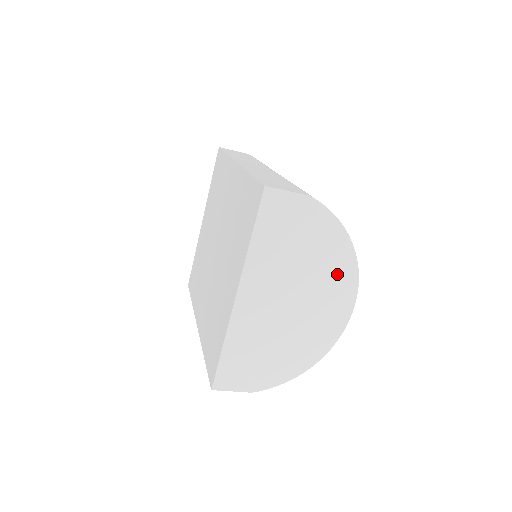
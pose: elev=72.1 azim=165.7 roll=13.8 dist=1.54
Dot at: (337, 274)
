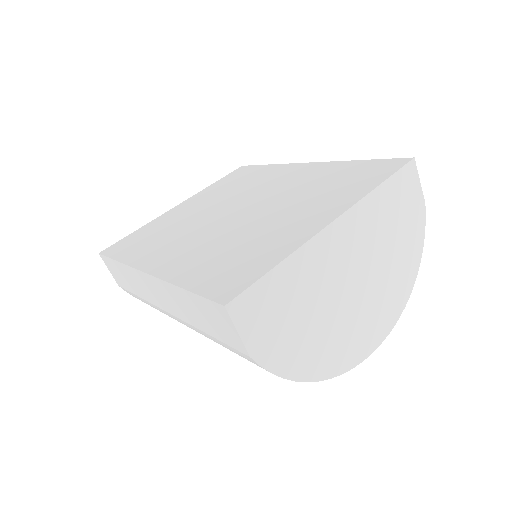
Dot at: (393, 295)
